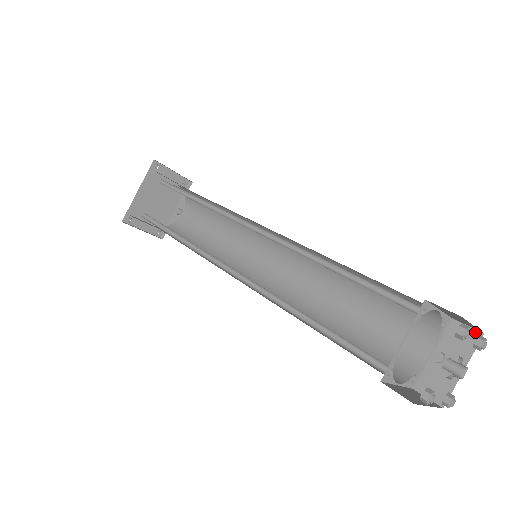
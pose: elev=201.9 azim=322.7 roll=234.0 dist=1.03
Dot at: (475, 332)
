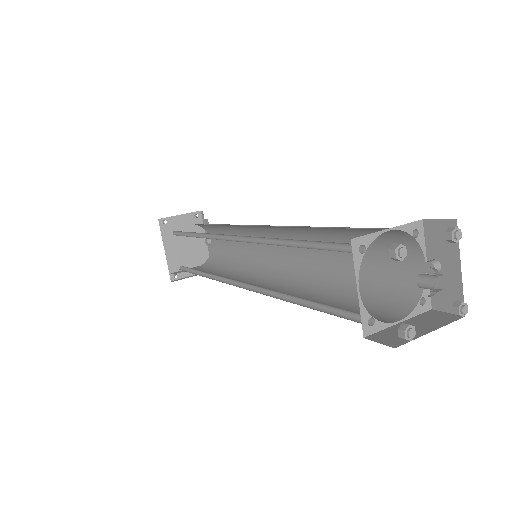
Dot at: (448, 222)
